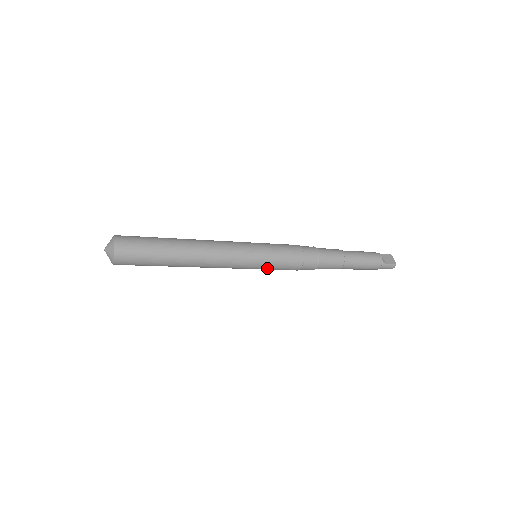
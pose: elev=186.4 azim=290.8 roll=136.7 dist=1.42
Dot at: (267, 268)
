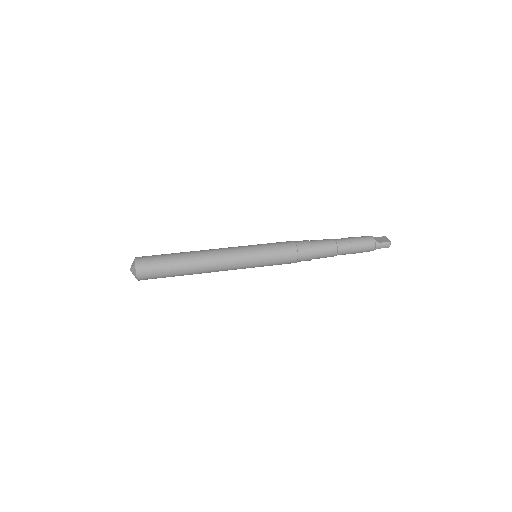
Dot at: (267, 263)
